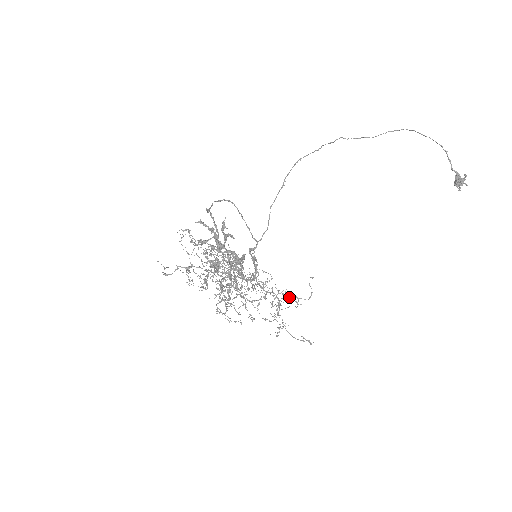
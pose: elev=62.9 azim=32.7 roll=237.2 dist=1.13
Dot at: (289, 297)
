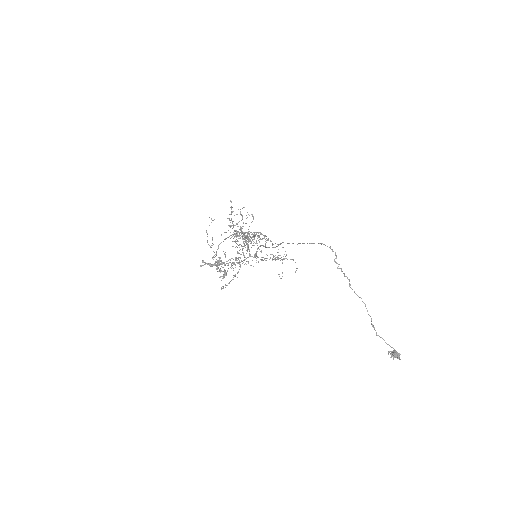
Dot at: occluded
